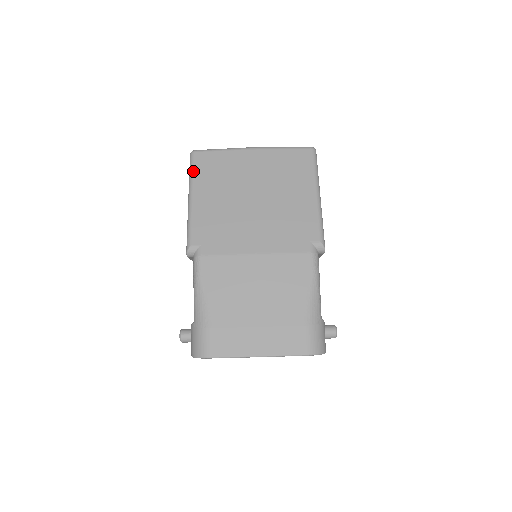
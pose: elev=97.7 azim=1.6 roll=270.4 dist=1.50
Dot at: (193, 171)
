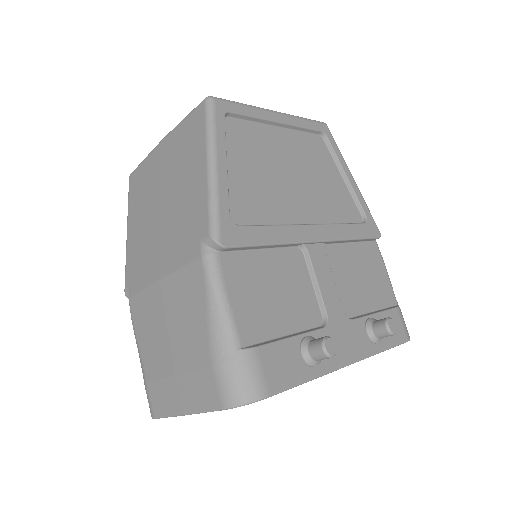
Dot at: (128, 199)
